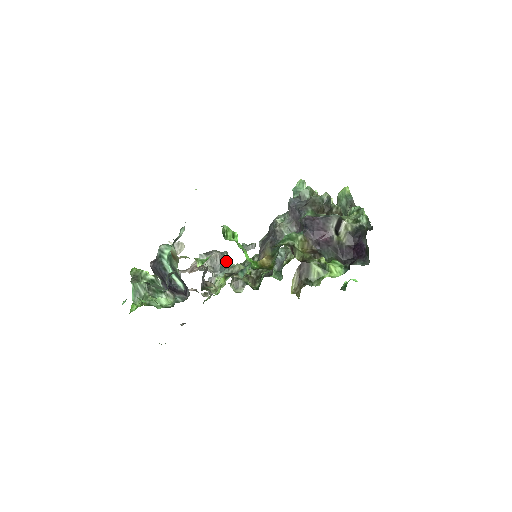
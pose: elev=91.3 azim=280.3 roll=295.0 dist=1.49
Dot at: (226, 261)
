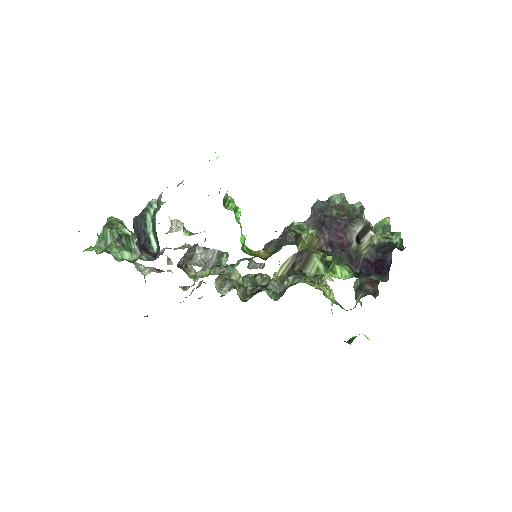
Dot at: (223, 261)
